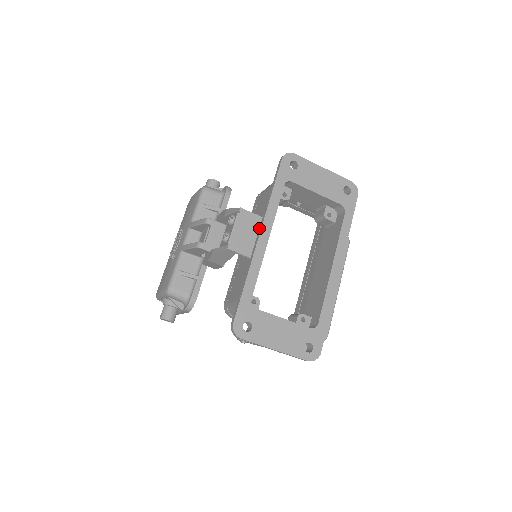
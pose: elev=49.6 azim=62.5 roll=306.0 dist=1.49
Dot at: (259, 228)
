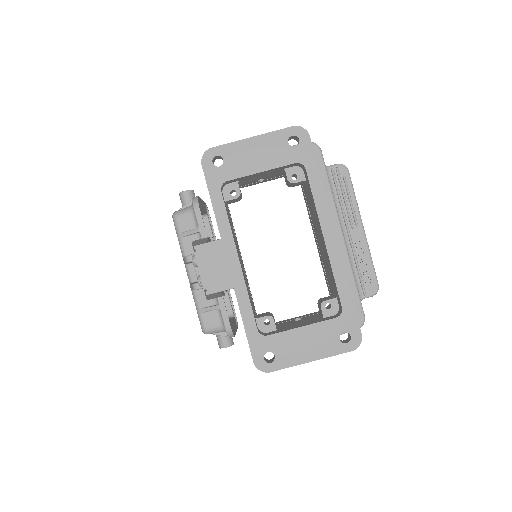
Dot at: (224, 253)
